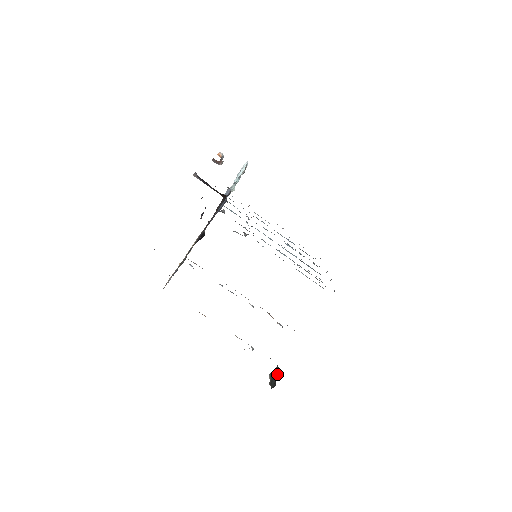
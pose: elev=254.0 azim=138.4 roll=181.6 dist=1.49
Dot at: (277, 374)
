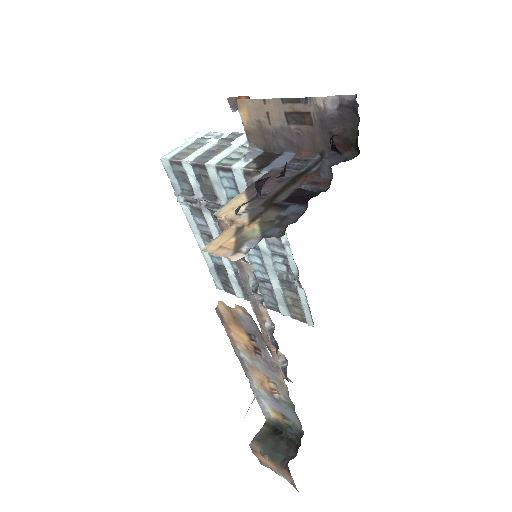
Dot at: (284, 437)
